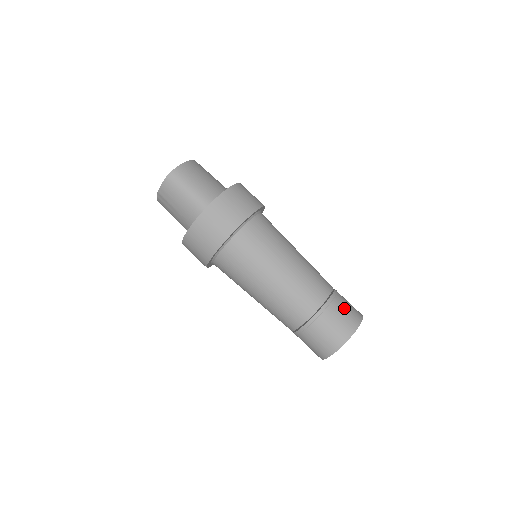
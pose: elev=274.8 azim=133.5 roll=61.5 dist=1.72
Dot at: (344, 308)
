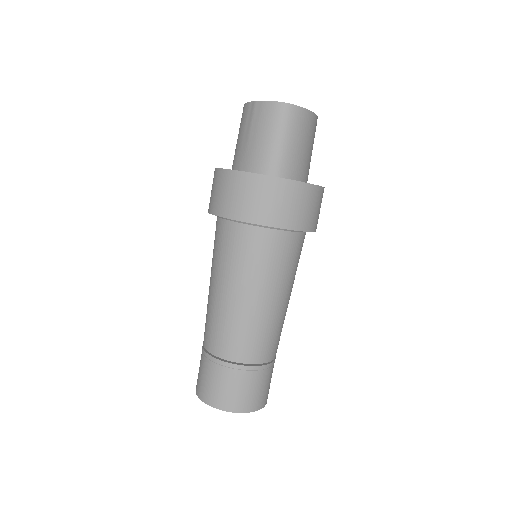
Dot at: (263, 385)
